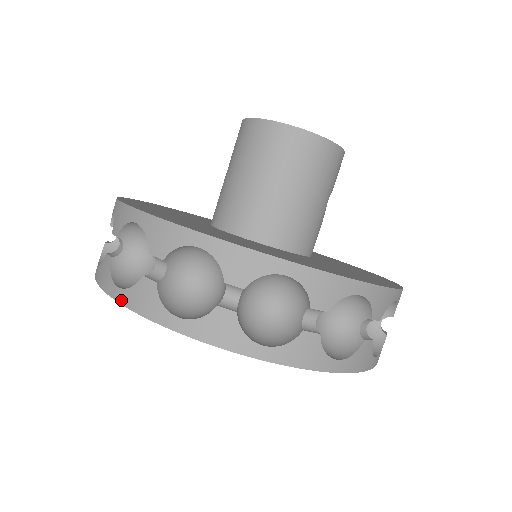
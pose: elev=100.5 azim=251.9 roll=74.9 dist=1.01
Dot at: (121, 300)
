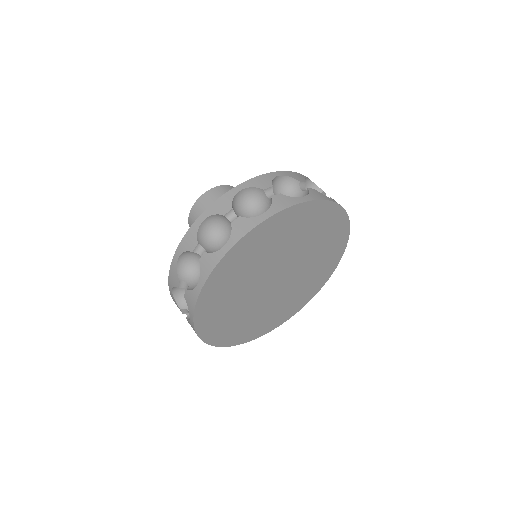
Dot at: (203, 282)
